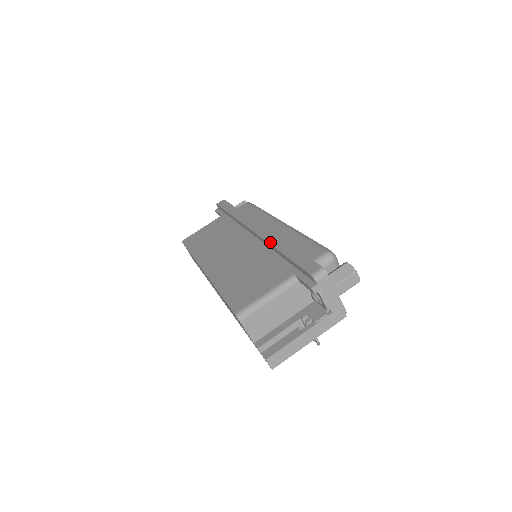
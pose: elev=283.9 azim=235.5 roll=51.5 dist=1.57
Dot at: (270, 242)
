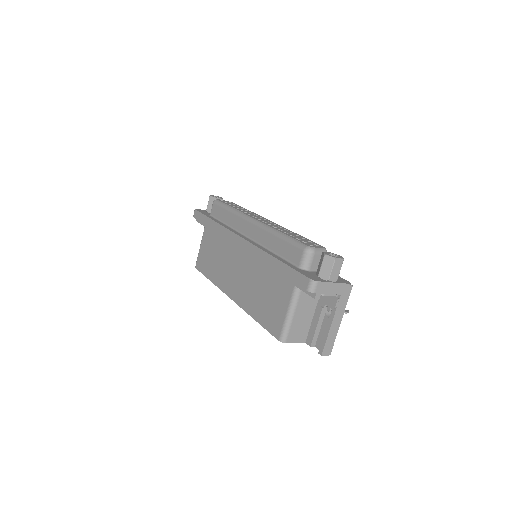
Dot at: (259, 258)
